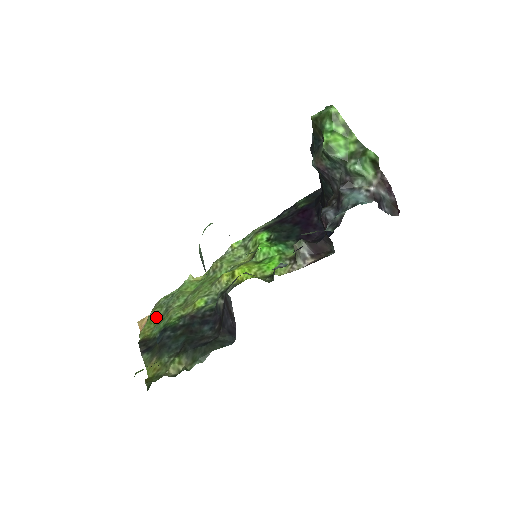
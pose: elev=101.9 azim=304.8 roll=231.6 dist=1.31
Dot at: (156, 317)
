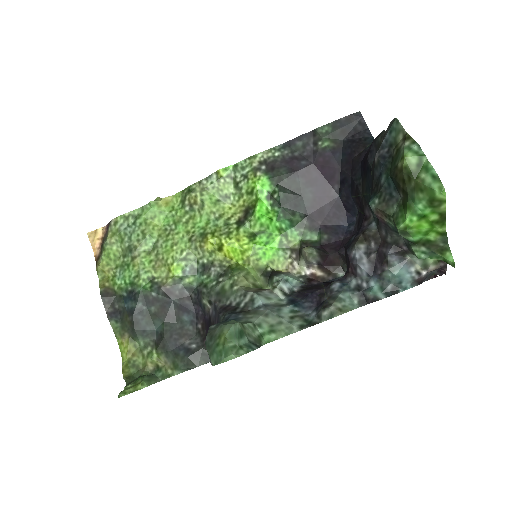
Dot at: (115, 250)
